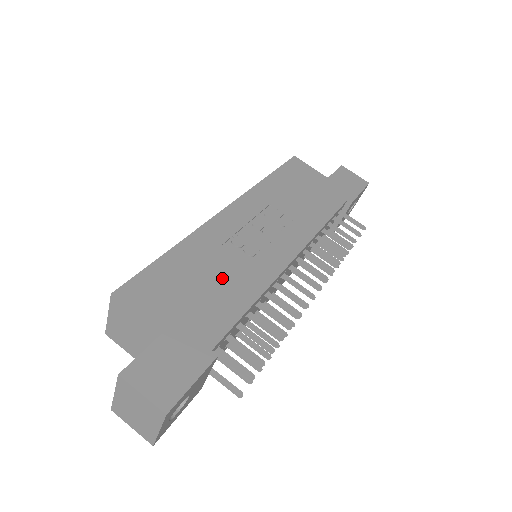
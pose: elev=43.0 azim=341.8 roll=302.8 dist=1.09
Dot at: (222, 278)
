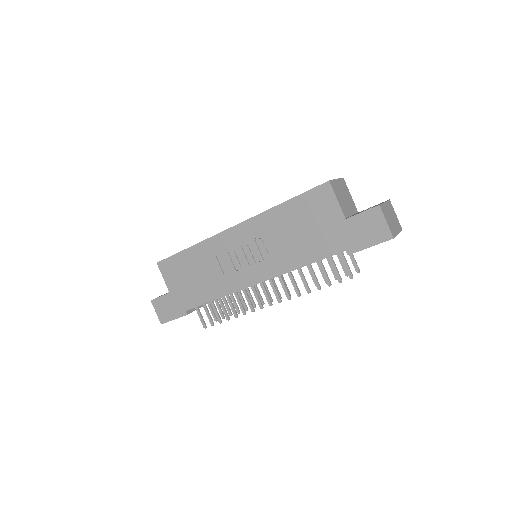
Dot at: (206, 278)
